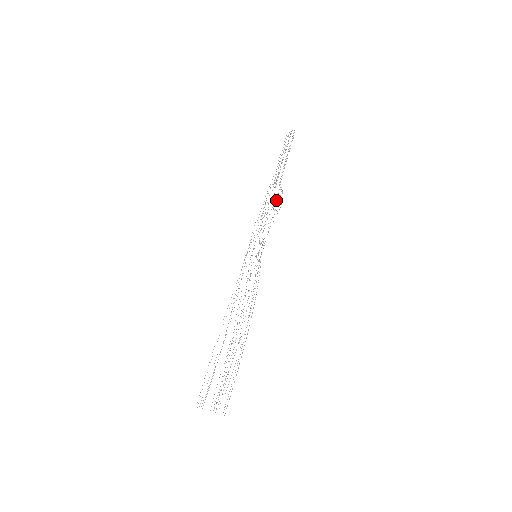
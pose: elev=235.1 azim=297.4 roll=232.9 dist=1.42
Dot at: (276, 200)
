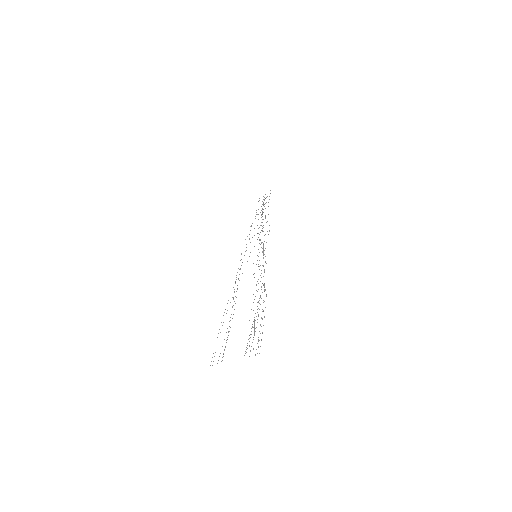
Dot at: occluded
